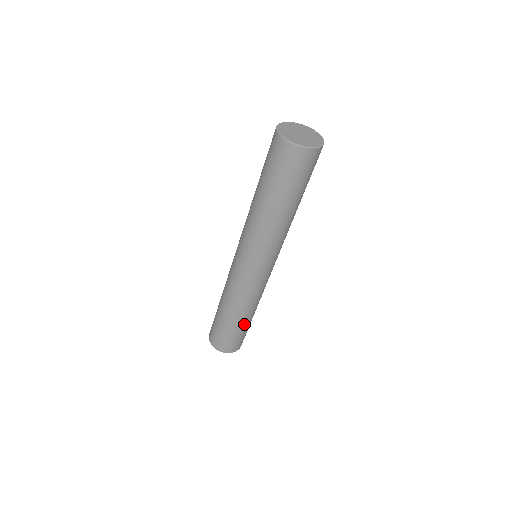
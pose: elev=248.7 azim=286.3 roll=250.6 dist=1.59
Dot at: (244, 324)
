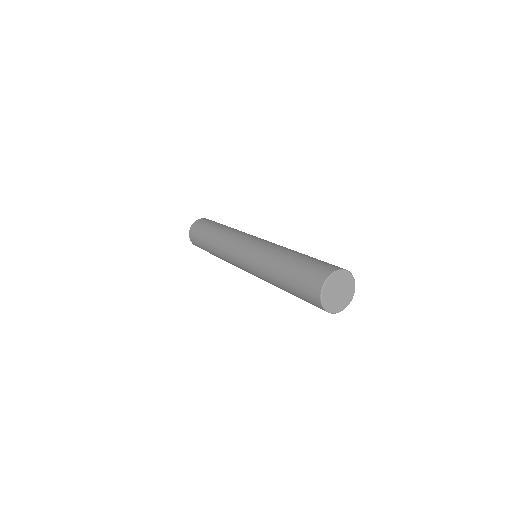
Dot at: occluded
